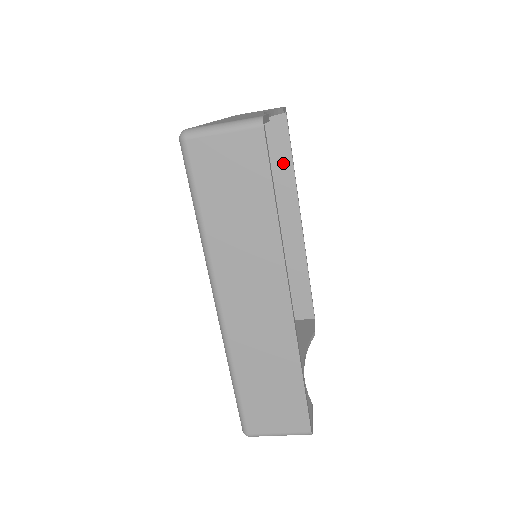
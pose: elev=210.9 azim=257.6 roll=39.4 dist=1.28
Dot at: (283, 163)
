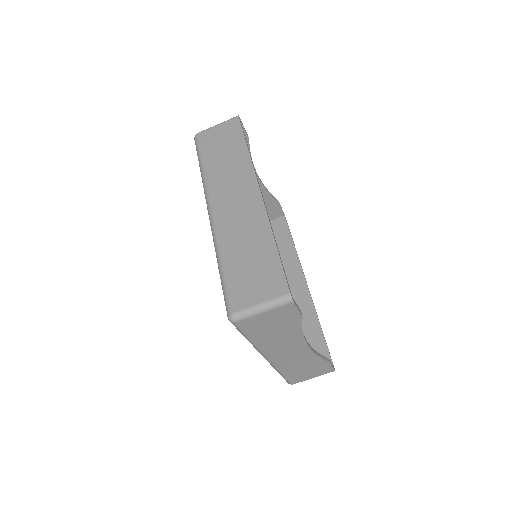
Dot at: (286, 245)
